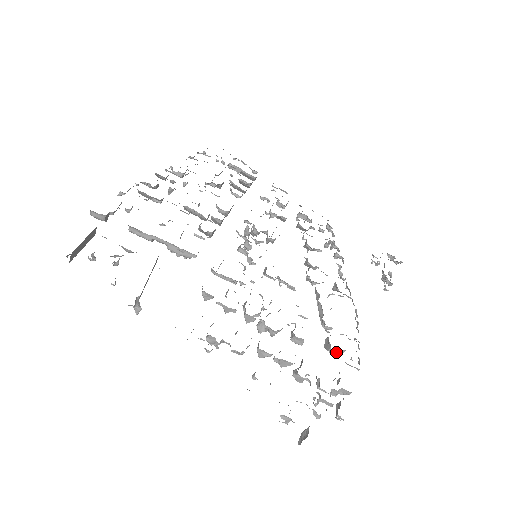
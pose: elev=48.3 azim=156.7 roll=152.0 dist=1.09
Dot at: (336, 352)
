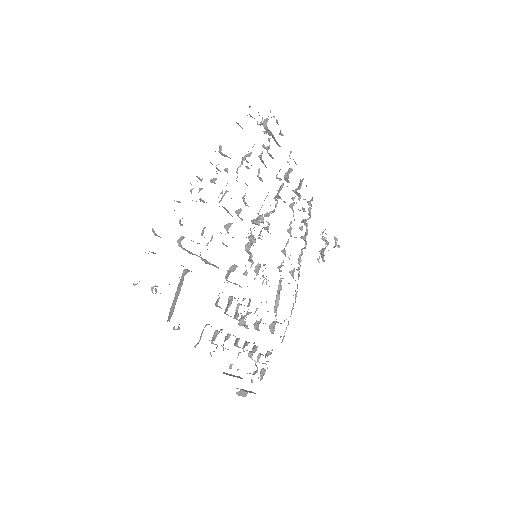
Dot at: occluded
